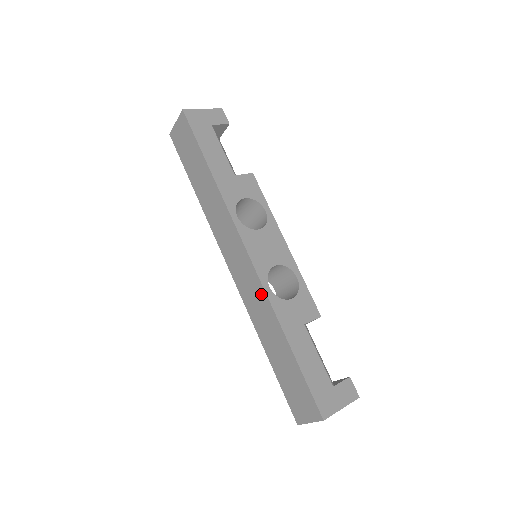
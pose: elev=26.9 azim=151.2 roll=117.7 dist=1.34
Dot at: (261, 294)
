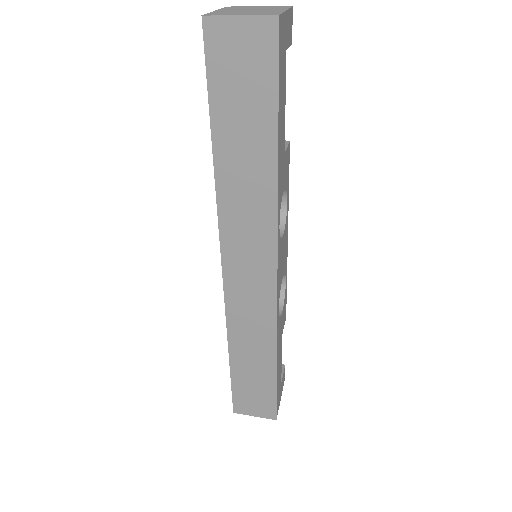
Dot at: (268, 318)
